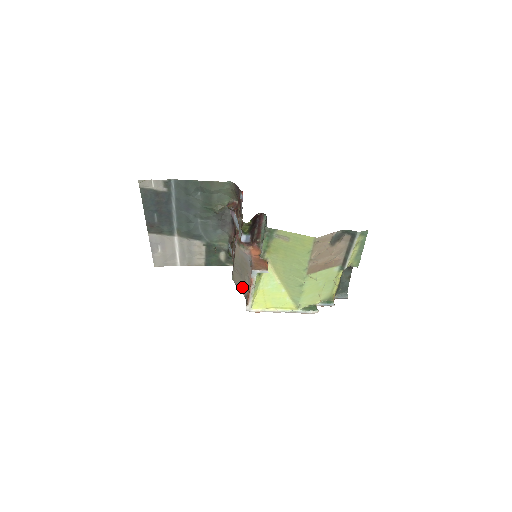
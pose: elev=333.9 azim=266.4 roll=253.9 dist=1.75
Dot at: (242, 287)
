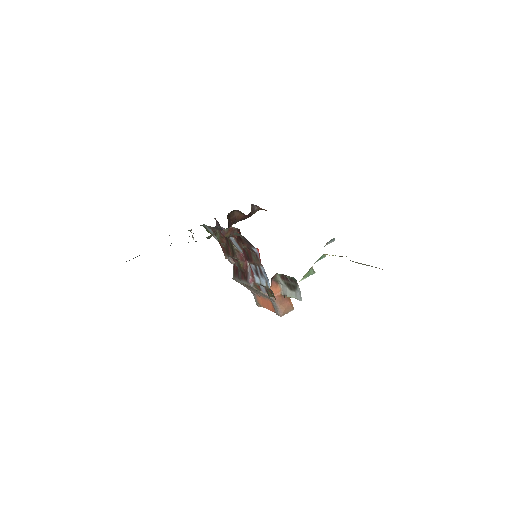
Dot at: (248, 288)
